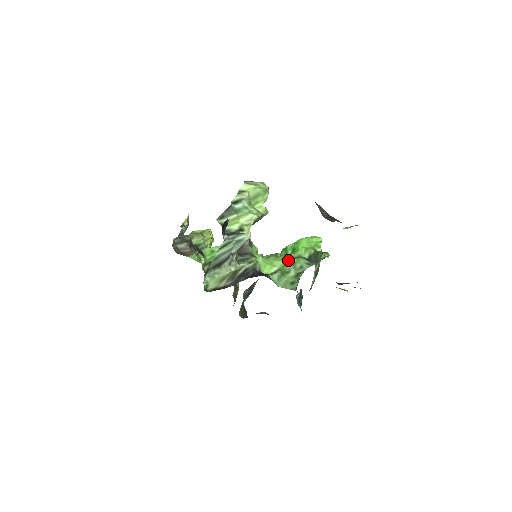
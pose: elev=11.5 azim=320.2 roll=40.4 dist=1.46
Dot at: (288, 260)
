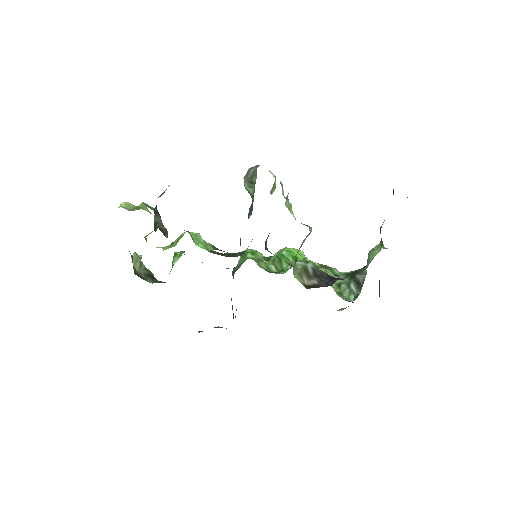
Dot at: occluded
